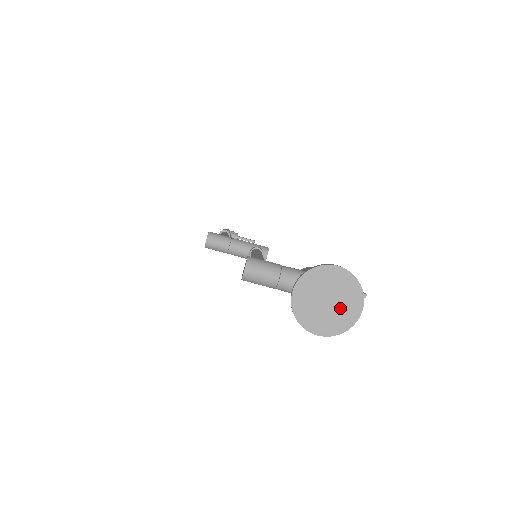
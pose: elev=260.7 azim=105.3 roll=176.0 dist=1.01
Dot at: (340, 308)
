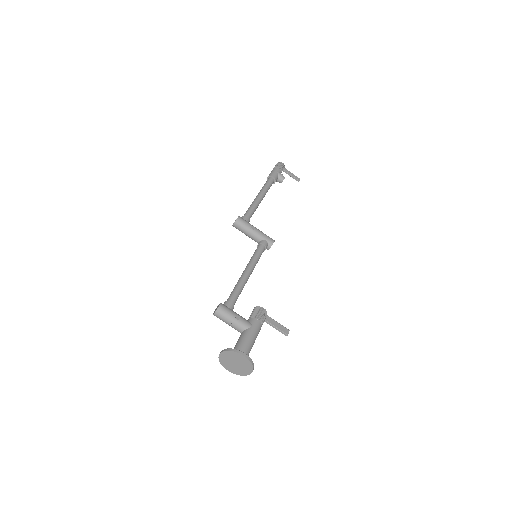
Dot at: (241, 368)
